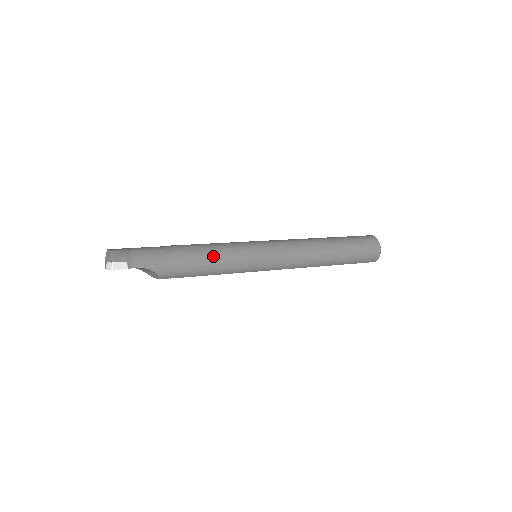
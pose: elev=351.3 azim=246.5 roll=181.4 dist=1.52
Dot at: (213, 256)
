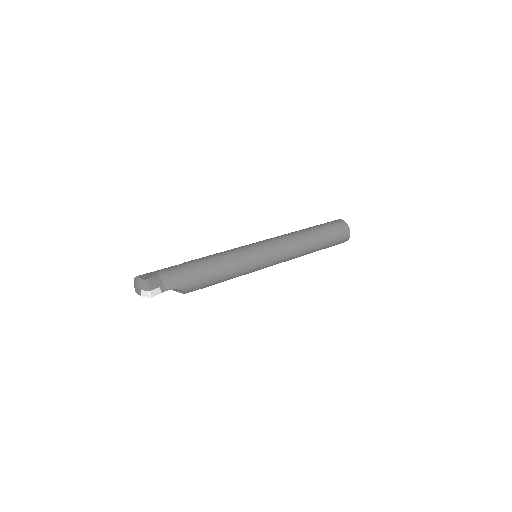
Dot at: (227, 266)
